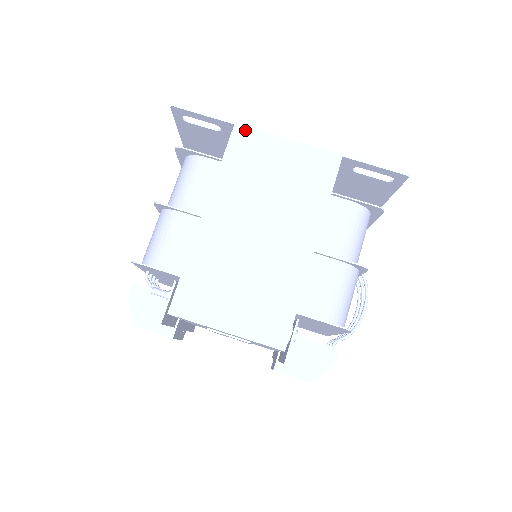
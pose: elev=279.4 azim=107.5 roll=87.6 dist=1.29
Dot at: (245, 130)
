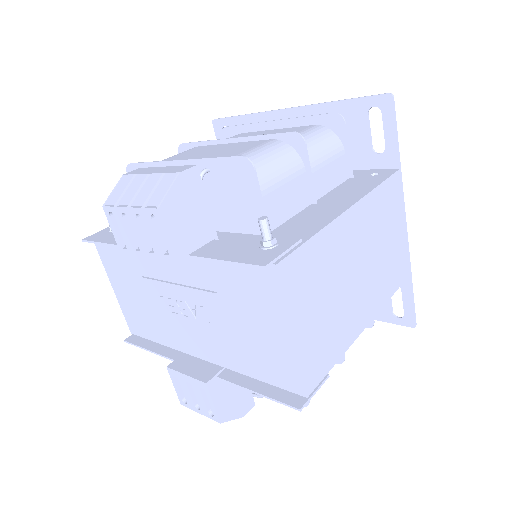
Dot at: (400, 182)
